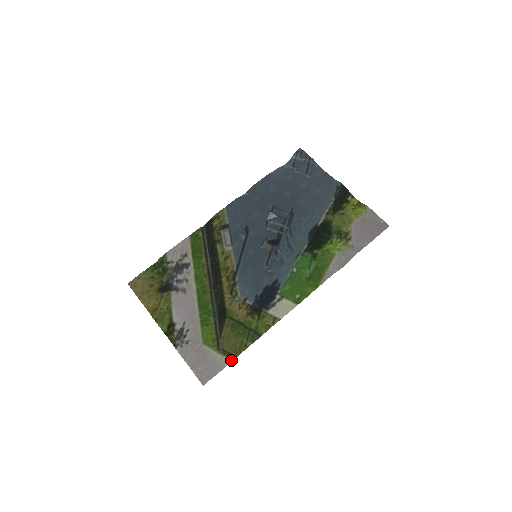
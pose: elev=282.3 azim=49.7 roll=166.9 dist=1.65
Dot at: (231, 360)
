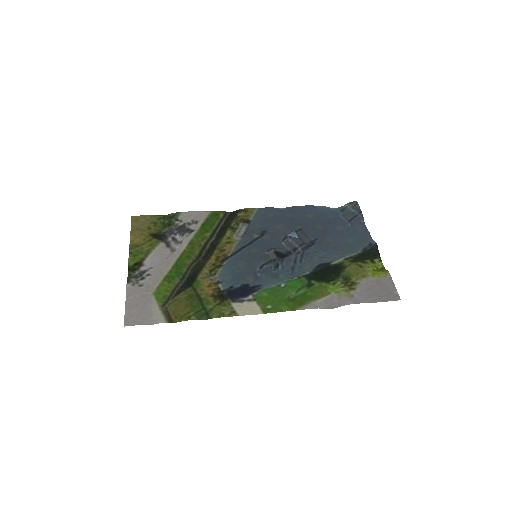
Dot at: (166, 321)
